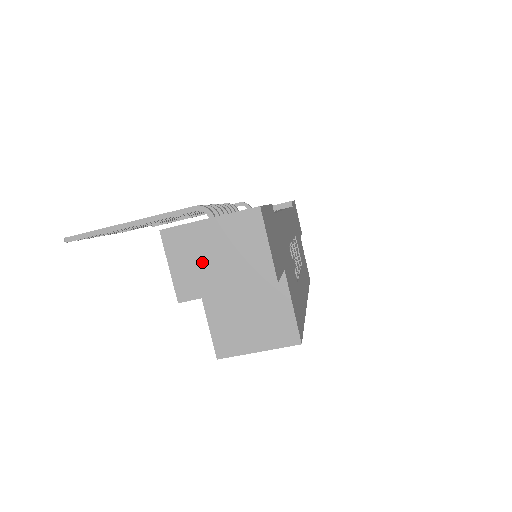
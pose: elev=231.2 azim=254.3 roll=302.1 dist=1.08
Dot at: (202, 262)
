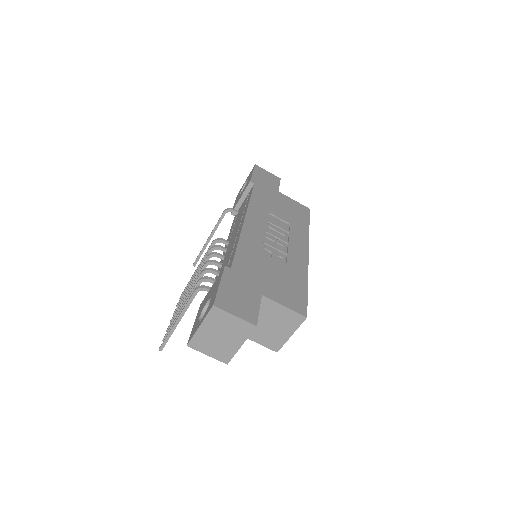
Dot at: (217, 343)
